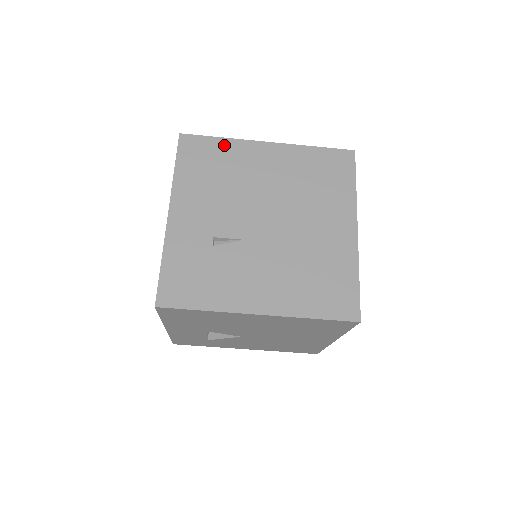
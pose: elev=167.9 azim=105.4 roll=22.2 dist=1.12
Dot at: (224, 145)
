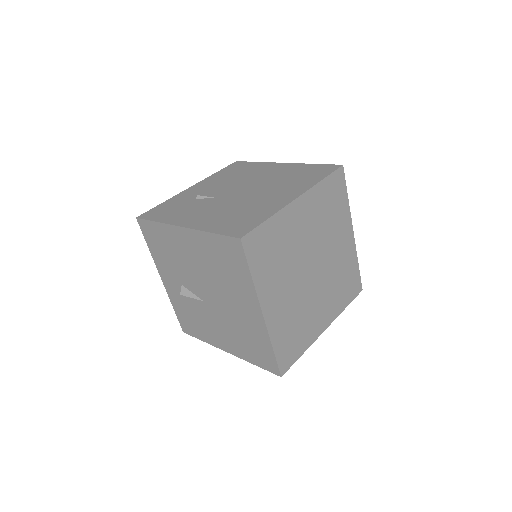
Dot at: (255, 164)
